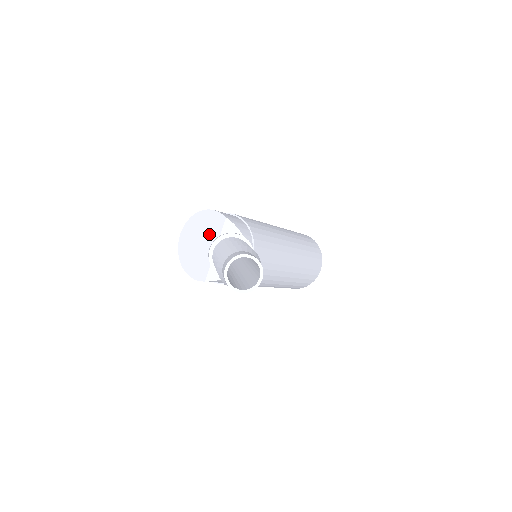
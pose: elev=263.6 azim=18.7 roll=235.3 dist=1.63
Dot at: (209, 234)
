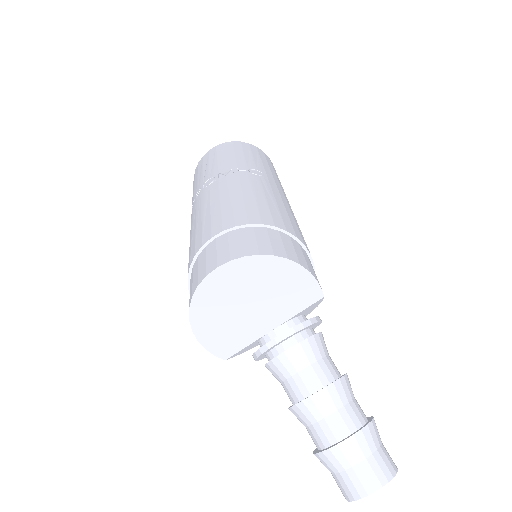
Dot at: (277, 303)
